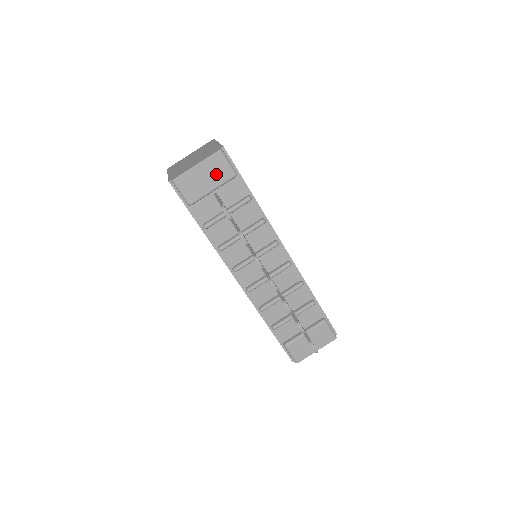
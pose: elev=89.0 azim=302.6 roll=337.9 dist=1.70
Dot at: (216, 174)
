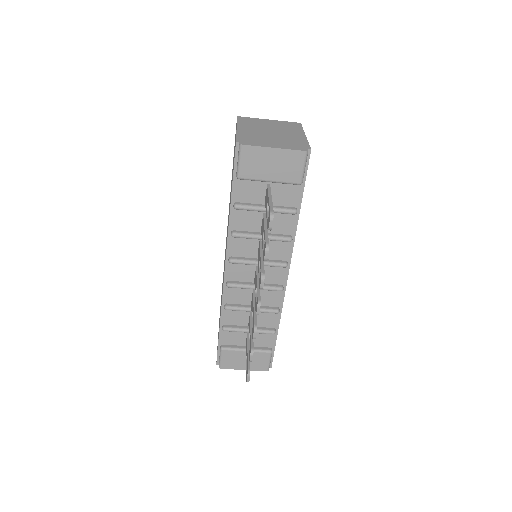
Dot at: (285, 170)
